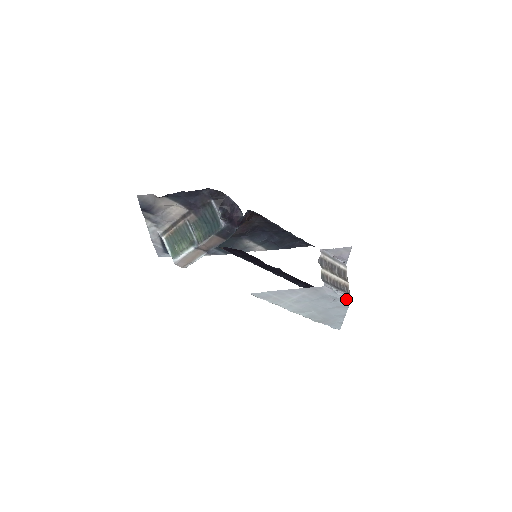
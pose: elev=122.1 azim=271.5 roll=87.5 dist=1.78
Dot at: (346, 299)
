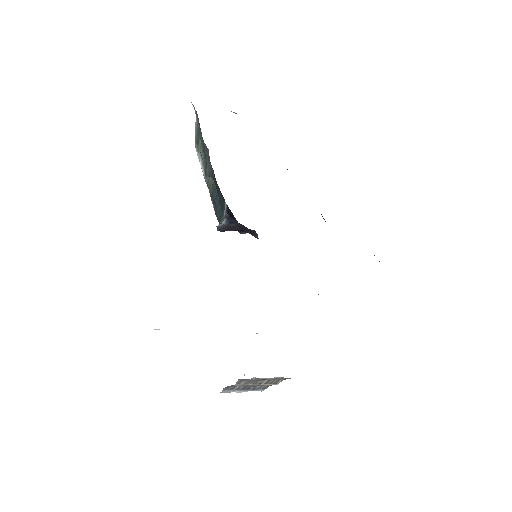
Dot at: occluded
